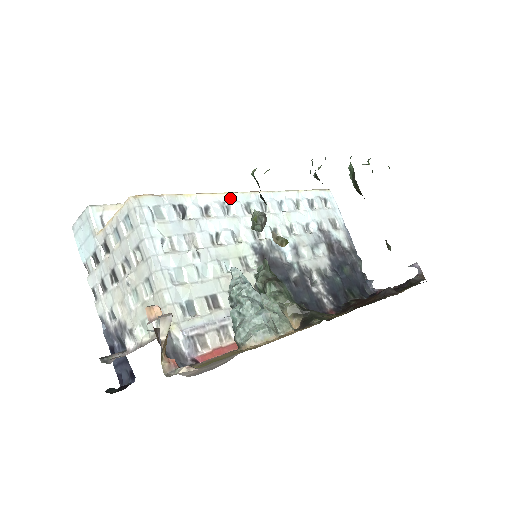
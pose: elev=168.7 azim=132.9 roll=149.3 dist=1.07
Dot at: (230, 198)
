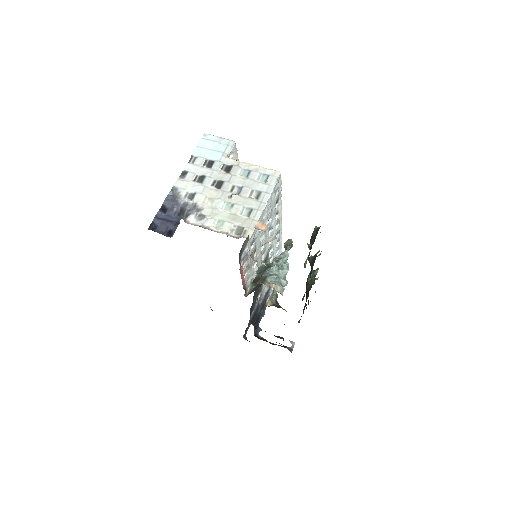
Dot at: (280, 221)
